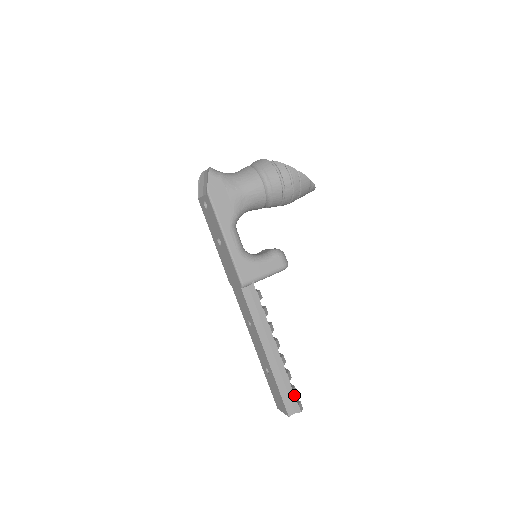
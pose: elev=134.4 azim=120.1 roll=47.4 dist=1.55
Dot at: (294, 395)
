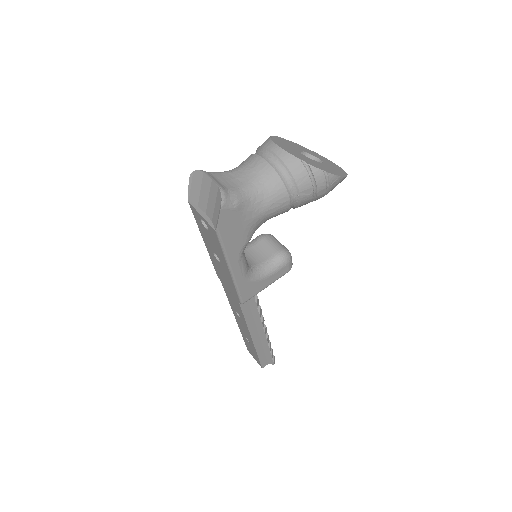
Dot at: (271, 357)
